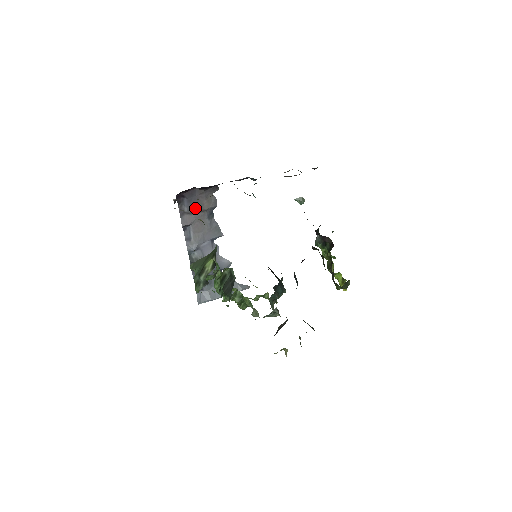
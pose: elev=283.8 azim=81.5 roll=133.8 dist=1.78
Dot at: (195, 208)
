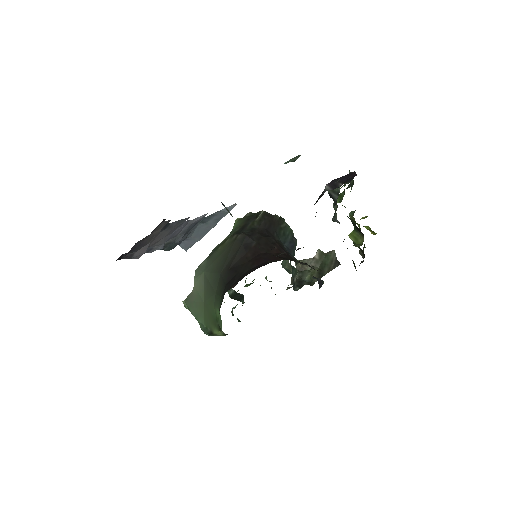
Dot at: (144, 245)
